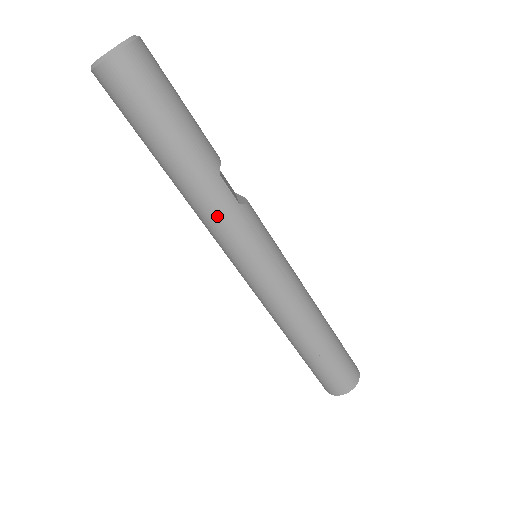
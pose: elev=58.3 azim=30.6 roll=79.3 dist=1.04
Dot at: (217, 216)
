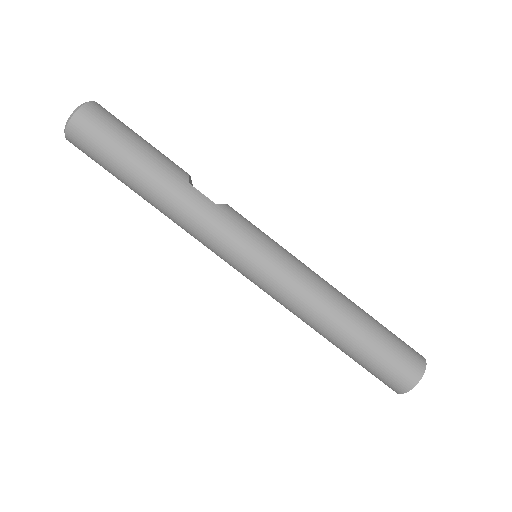
Dot at: (198, 220)
